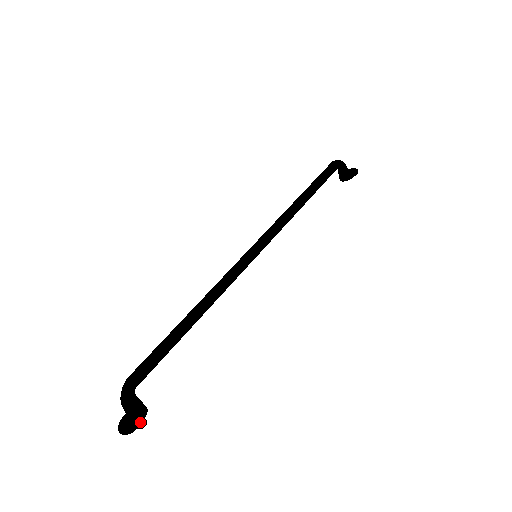
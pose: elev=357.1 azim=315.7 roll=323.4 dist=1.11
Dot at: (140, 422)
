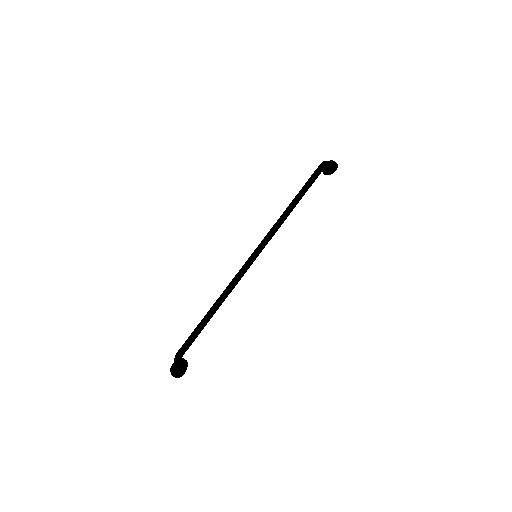
Dot at: occluded
